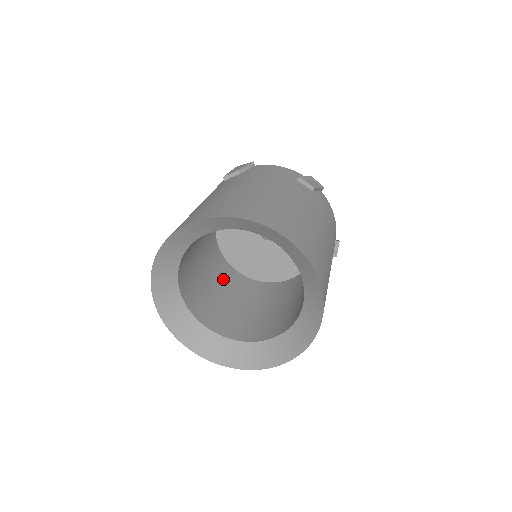
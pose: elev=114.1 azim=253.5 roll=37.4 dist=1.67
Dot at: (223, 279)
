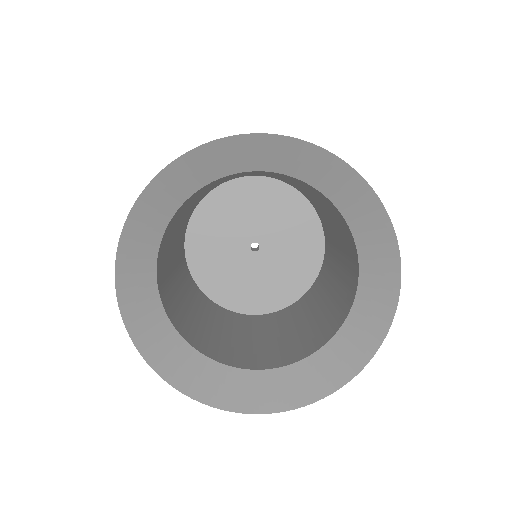
Dot at: (227, 322)
